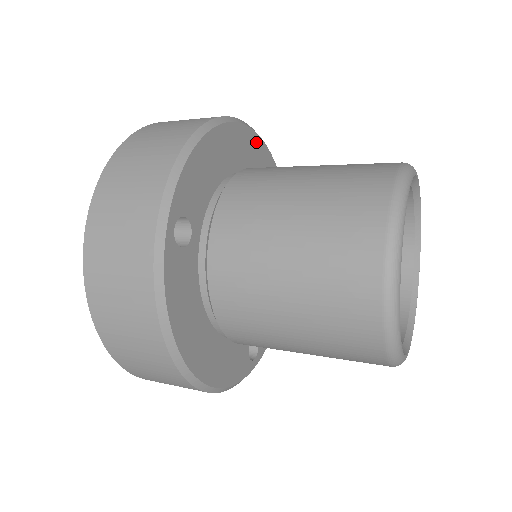
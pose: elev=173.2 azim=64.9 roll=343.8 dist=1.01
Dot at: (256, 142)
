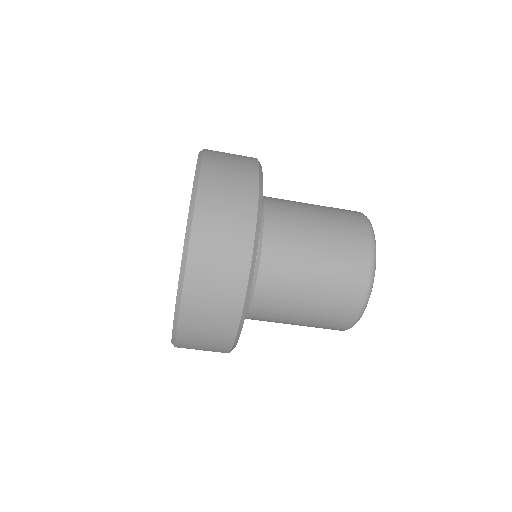
Dot at: occluded
